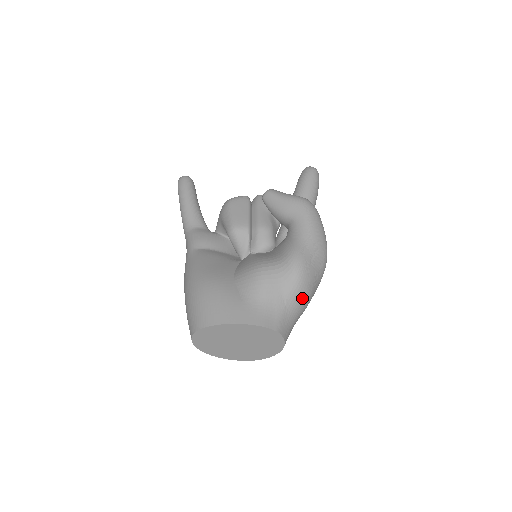
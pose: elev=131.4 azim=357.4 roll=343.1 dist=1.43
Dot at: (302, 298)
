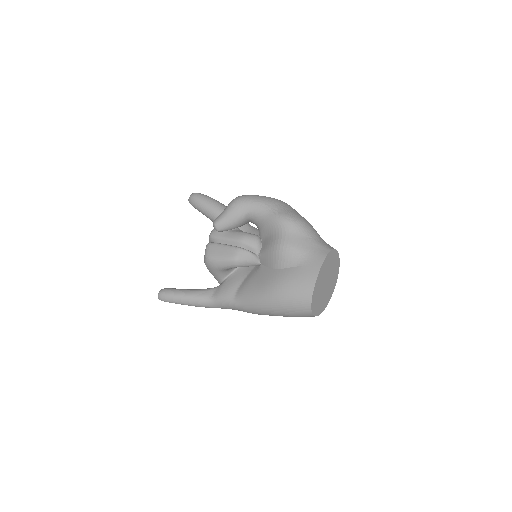
Dot at: (310, 227)
